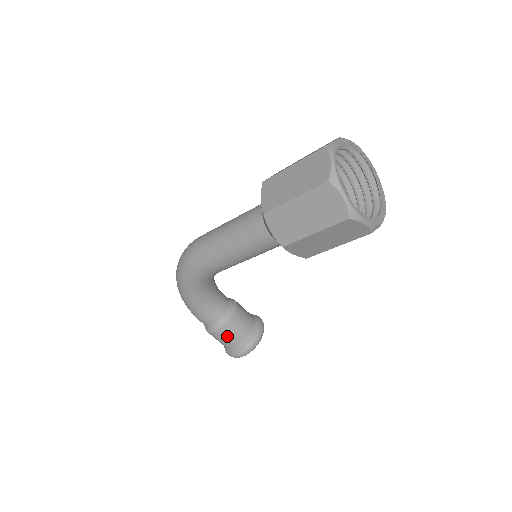
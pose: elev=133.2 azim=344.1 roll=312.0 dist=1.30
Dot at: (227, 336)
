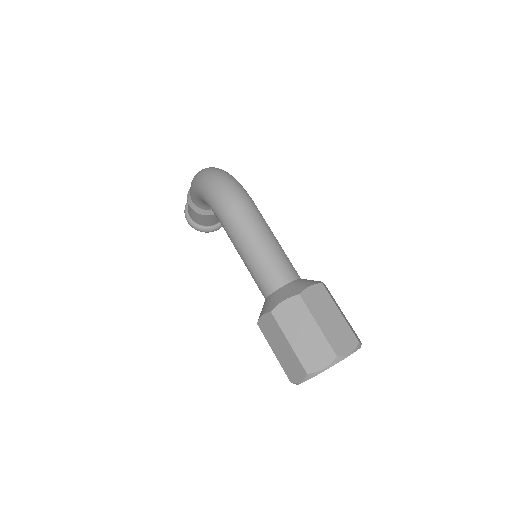
Dot at: (194, 215)
